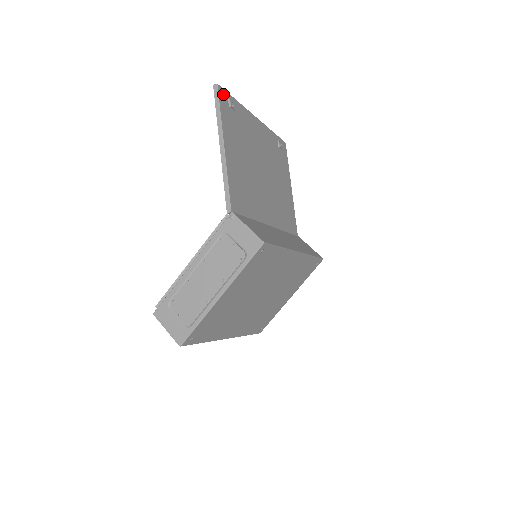
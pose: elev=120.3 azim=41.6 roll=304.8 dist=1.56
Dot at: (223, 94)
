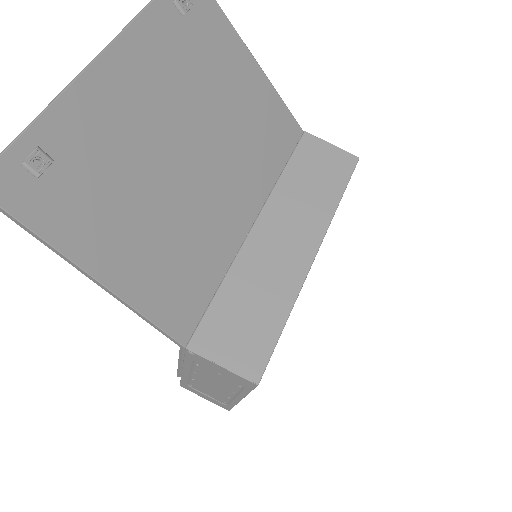
Dot at: (2, 178)
